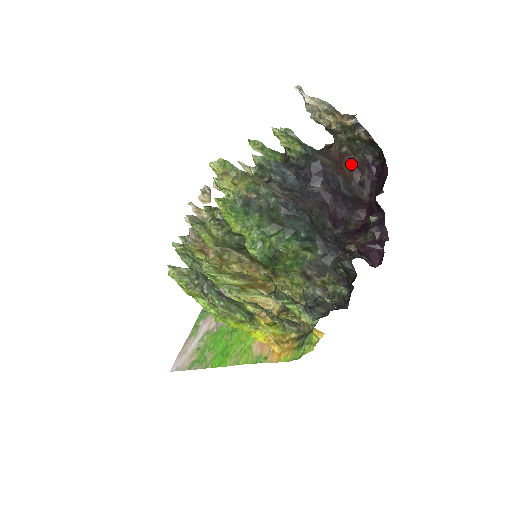
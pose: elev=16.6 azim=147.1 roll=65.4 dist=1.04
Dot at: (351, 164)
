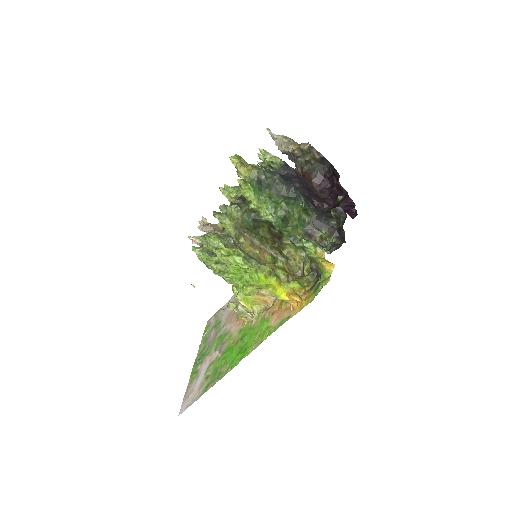
Dot at: (311, 180)
